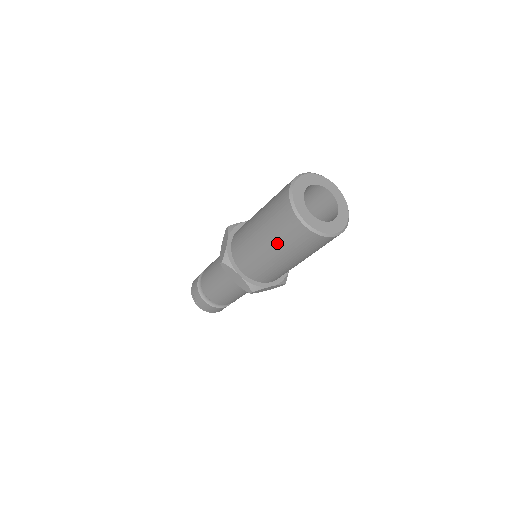
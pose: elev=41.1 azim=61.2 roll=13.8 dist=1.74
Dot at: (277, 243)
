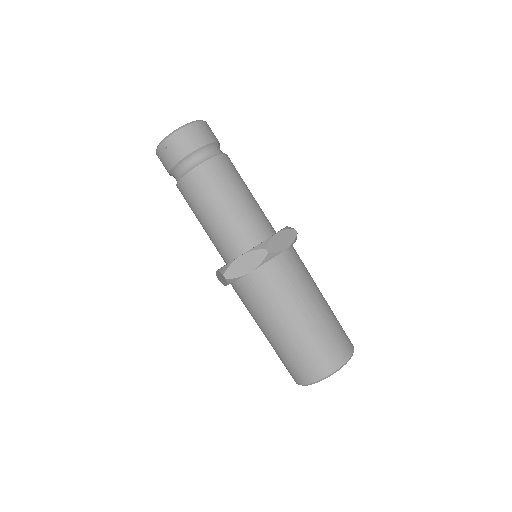
Dot at: (274, 348)
